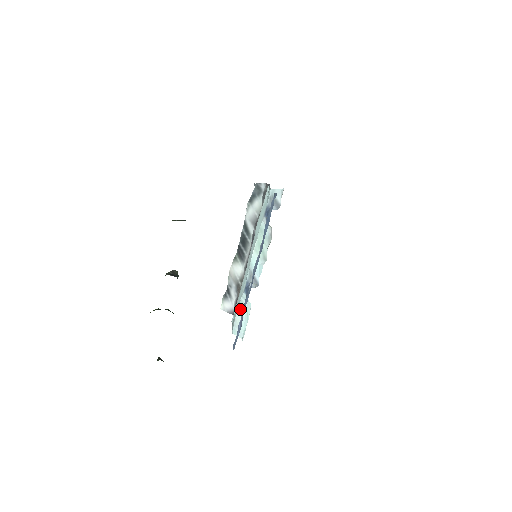
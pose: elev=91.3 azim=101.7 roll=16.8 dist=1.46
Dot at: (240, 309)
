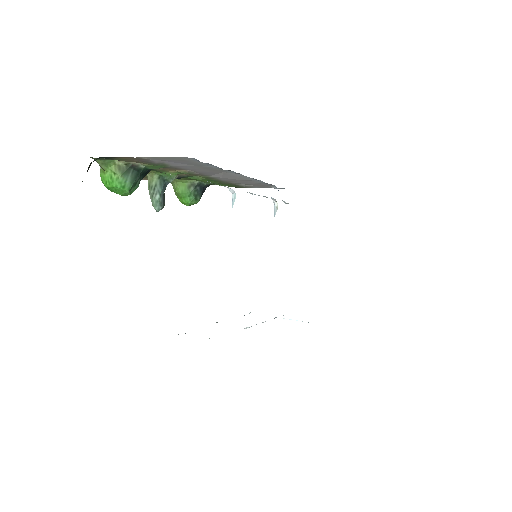
Dot at: occluded
